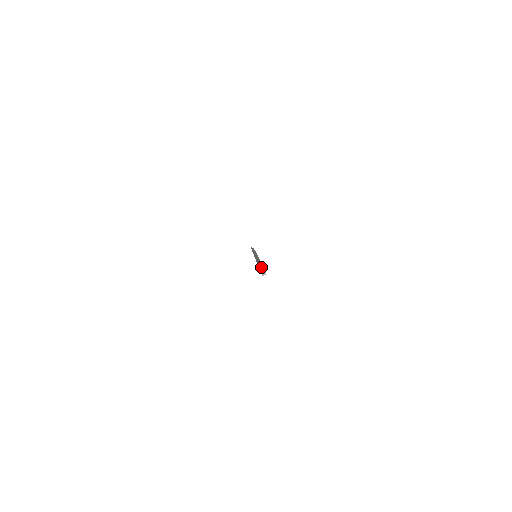
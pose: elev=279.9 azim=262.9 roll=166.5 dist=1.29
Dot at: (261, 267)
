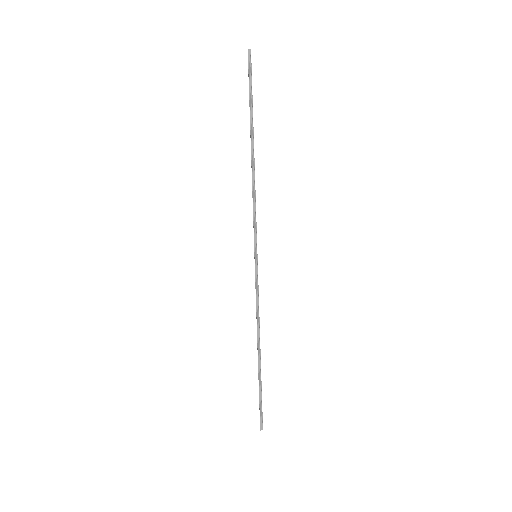
Dot at: (250, 83)
